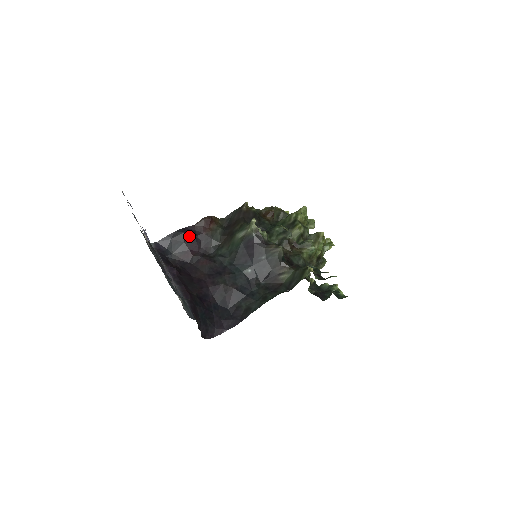
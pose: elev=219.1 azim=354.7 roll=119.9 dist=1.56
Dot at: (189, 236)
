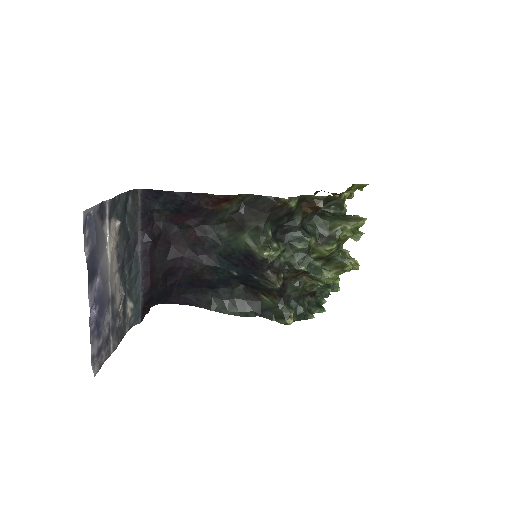
Dot at: (189, 204)
